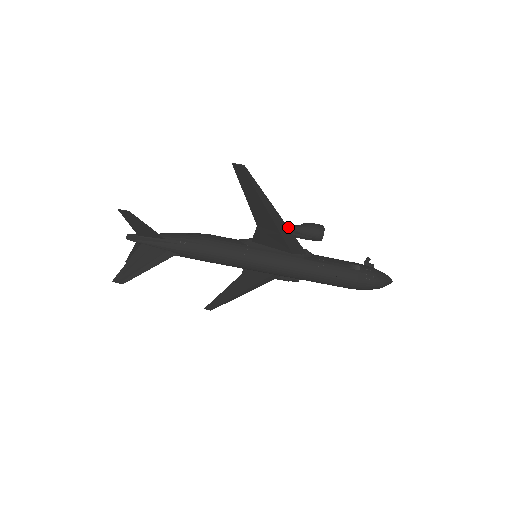
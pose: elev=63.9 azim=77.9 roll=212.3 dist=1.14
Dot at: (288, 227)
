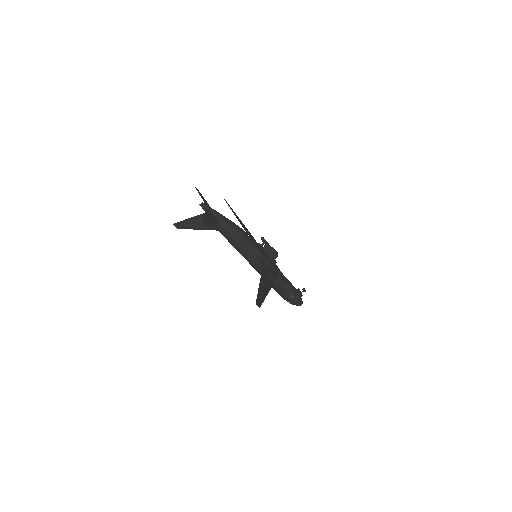
Dot at: (277, 278)
